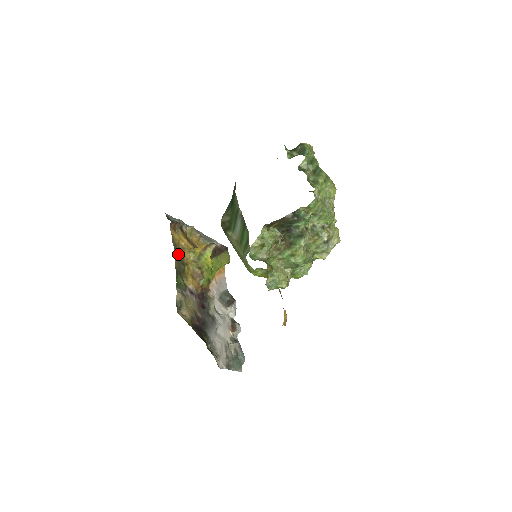
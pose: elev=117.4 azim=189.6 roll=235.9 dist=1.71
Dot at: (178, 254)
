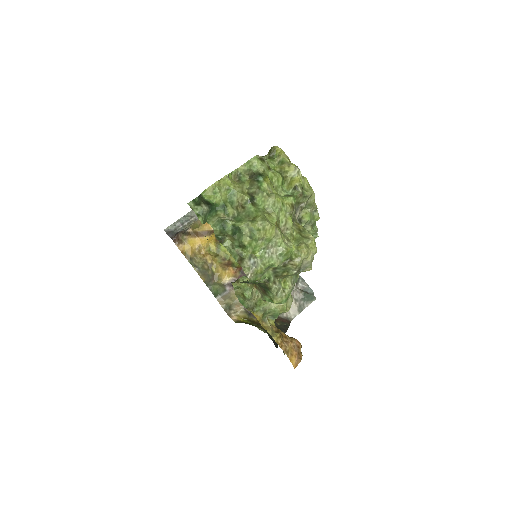
Dot at: (198, 265)
